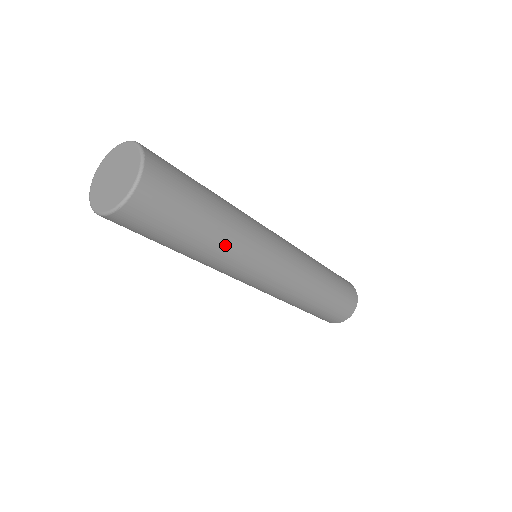
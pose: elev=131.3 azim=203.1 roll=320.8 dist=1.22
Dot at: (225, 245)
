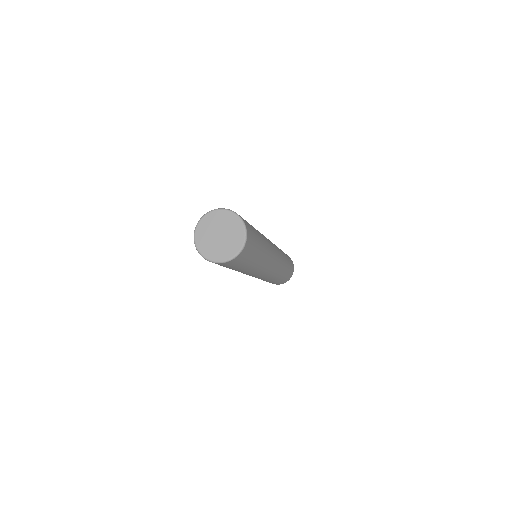
Dot at: (265, 242)
